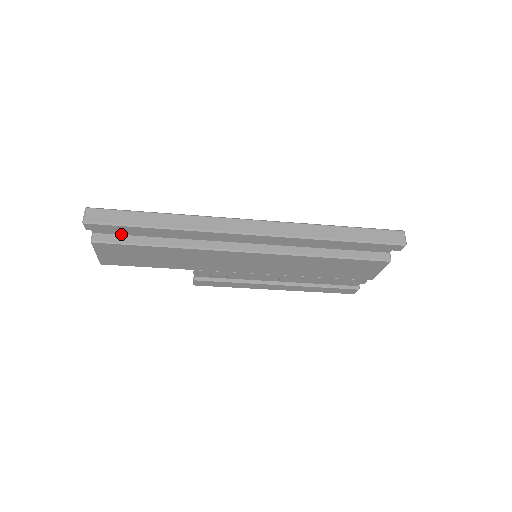
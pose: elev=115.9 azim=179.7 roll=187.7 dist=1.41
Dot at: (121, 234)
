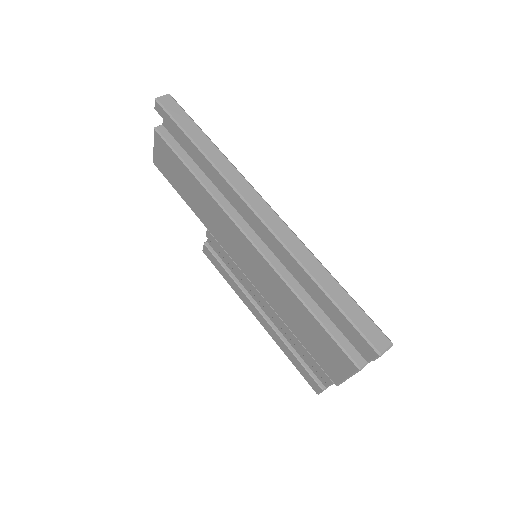
Dot at: (178, 141)
